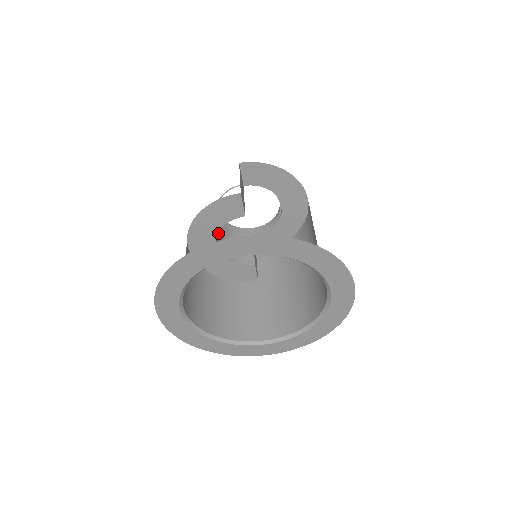
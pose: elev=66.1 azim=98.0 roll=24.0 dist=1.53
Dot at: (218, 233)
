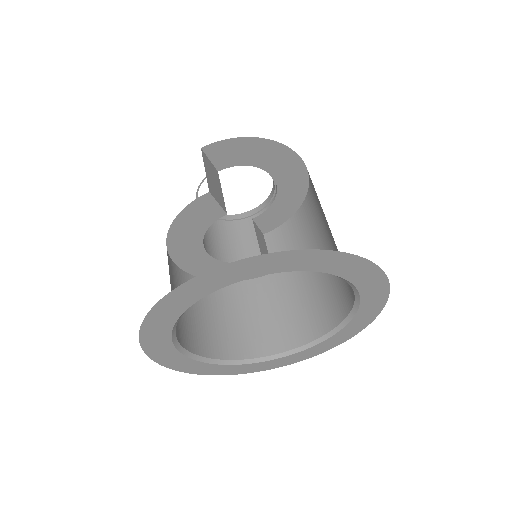
Dot at: (208, 234)
